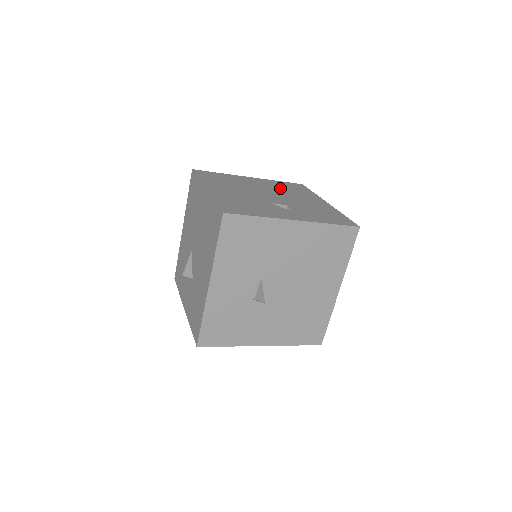
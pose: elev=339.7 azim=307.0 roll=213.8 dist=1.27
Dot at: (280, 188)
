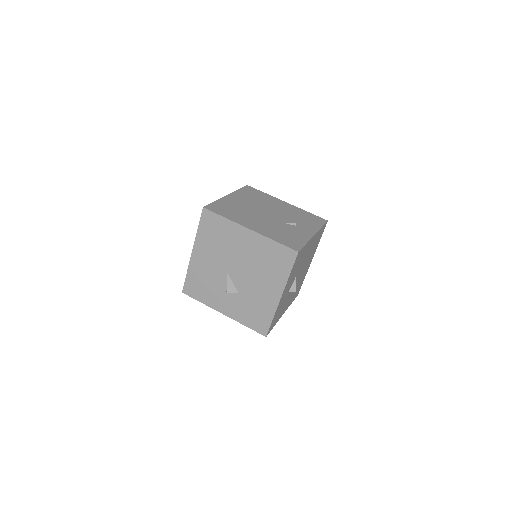
Dot at: (255, 200)
